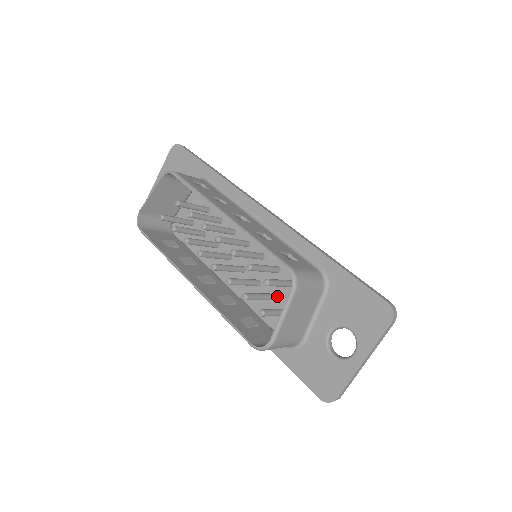
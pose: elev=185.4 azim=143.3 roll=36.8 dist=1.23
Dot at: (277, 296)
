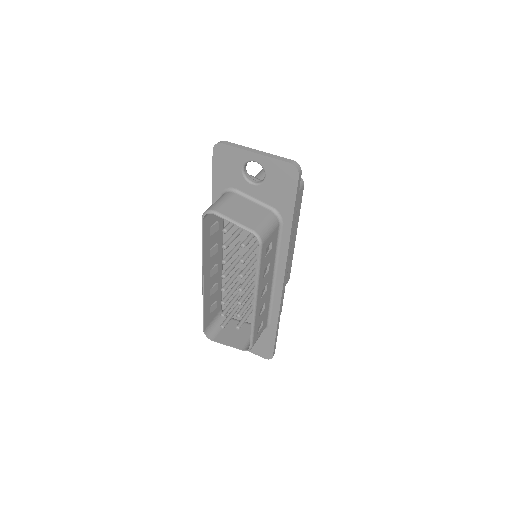
Dot at: (240, 297)
